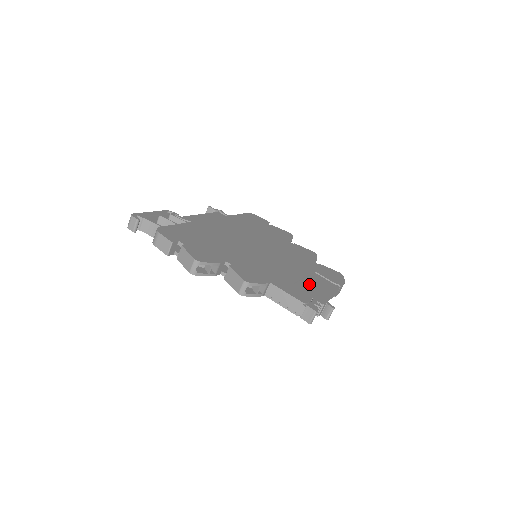
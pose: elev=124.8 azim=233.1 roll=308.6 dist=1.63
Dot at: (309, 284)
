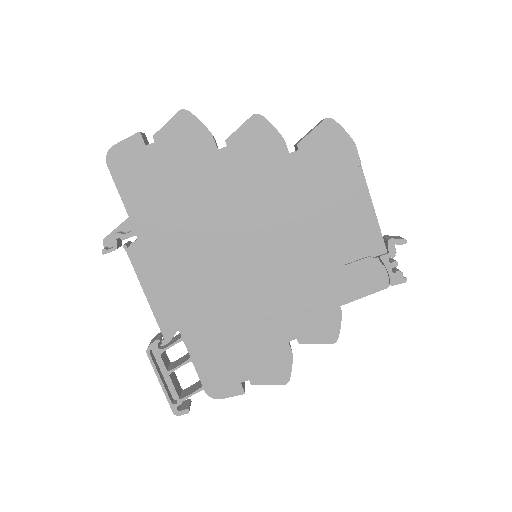
Dot at: (348, 232)
